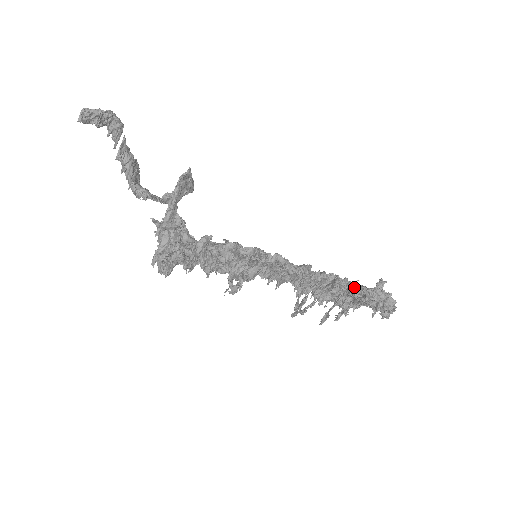
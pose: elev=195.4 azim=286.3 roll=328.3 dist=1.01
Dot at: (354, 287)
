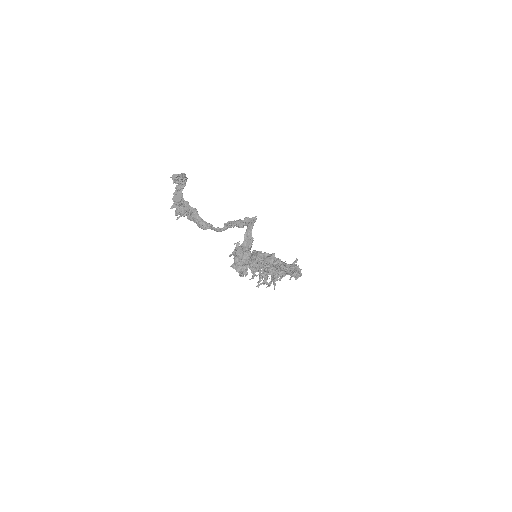
Dot at: occluded
